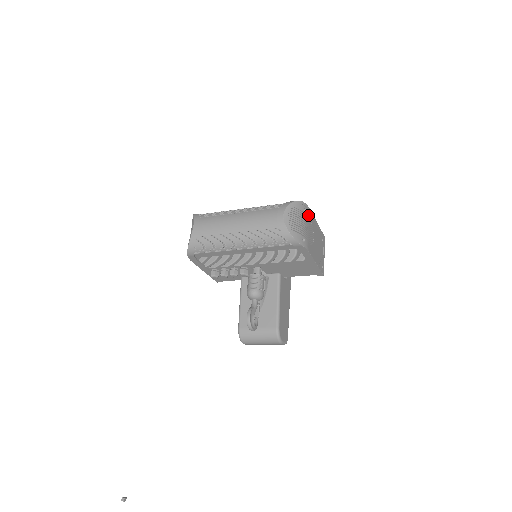
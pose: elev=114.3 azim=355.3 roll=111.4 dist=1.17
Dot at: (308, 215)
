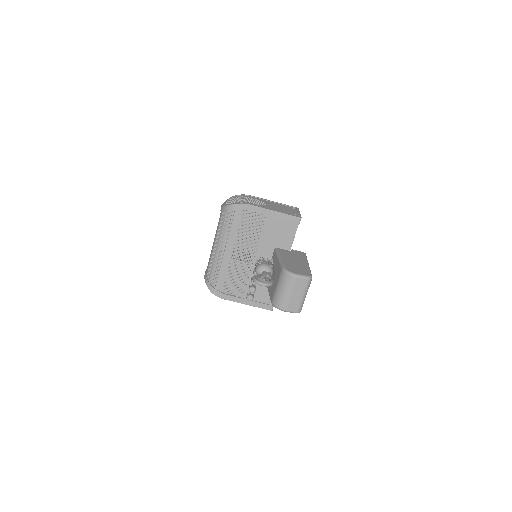
Dot at: (248, 197)
